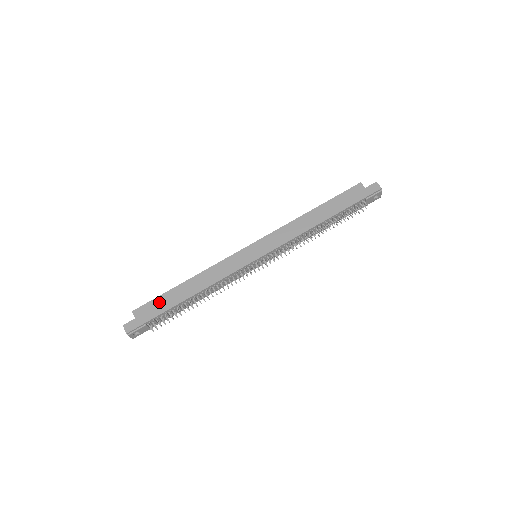
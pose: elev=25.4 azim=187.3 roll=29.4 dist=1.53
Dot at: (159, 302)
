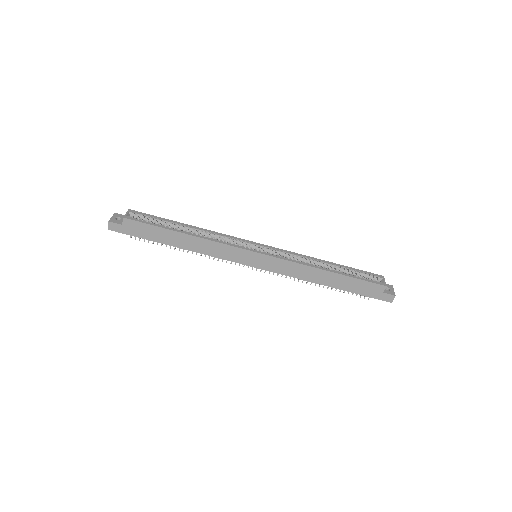
Dot at: (150, 230)
